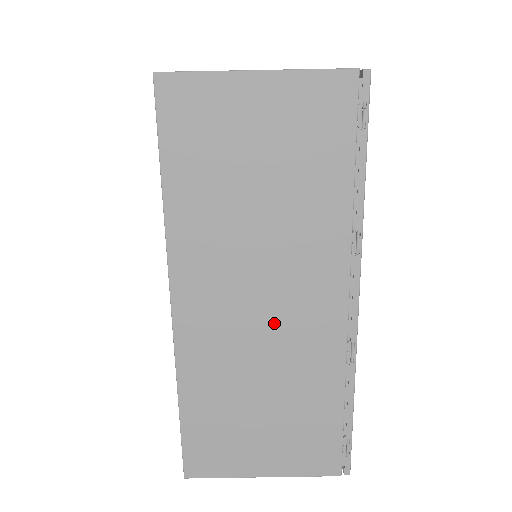
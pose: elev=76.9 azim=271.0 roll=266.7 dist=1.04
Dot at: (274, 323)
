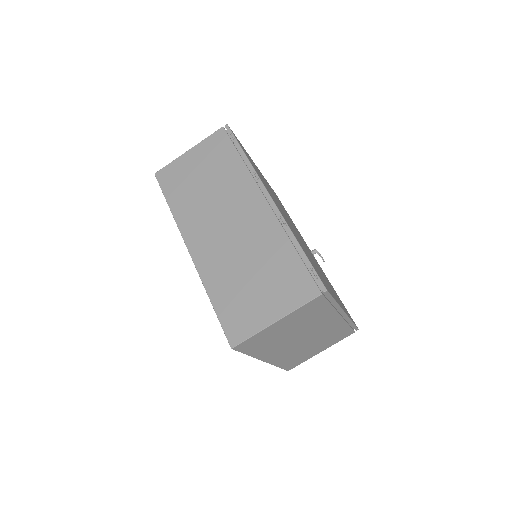
Dot at: (238, 231)
